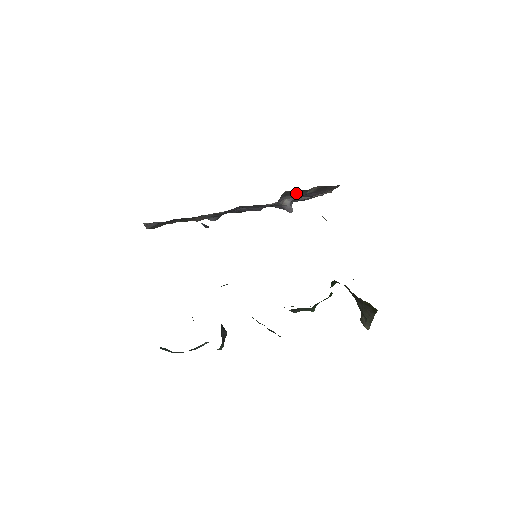
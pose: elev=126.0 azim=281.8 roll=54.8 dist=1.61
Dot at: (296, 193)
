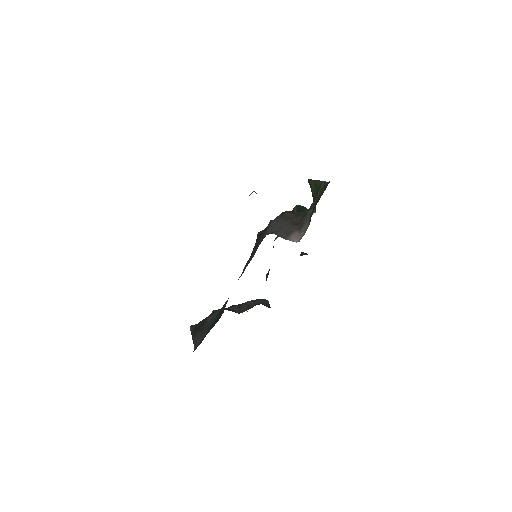
Dot at: occluded
